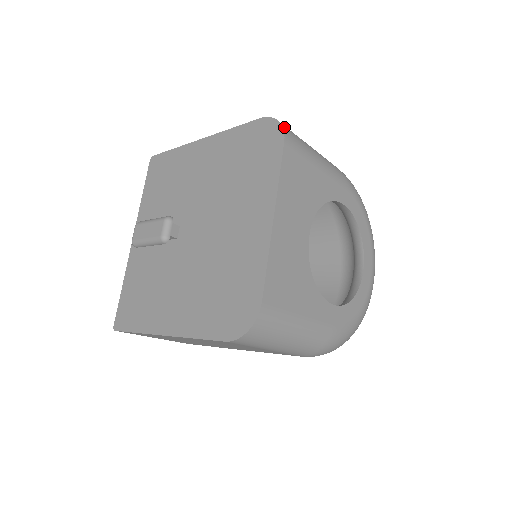
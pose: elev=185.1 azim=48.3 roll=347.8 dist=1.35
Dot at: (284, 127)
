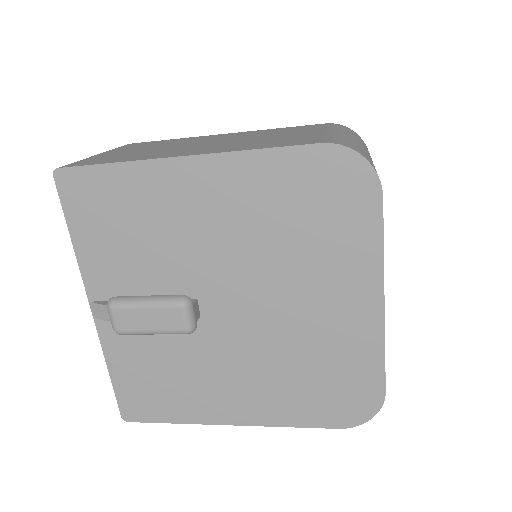
Dot at: (372, 165)
